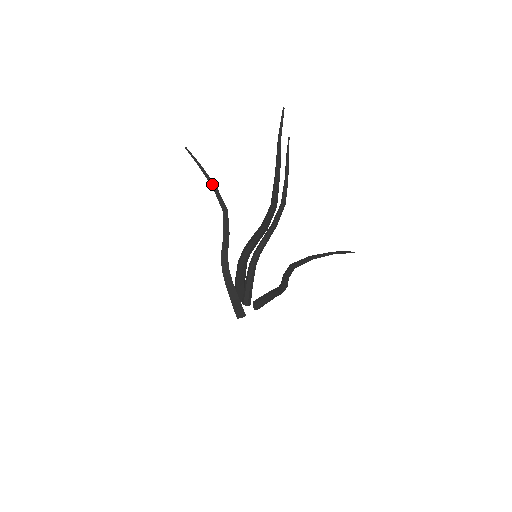
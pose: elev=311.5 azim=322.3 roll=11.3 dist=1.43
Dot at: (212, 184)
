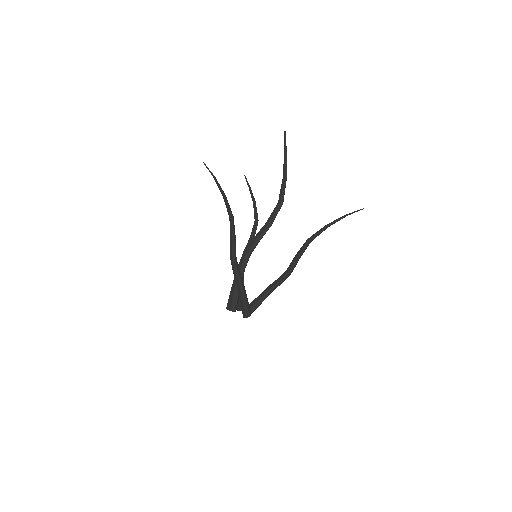
Dot at: (224, 194)
